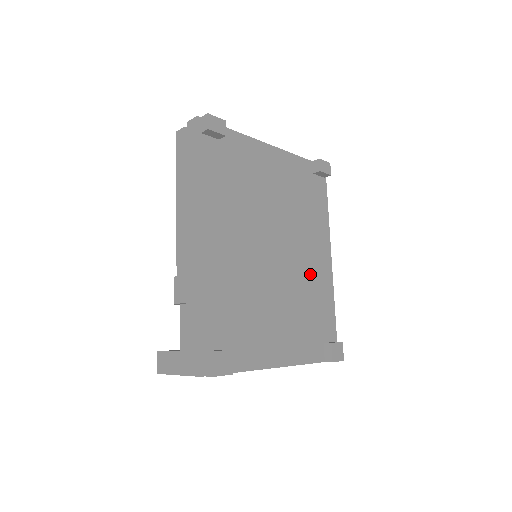
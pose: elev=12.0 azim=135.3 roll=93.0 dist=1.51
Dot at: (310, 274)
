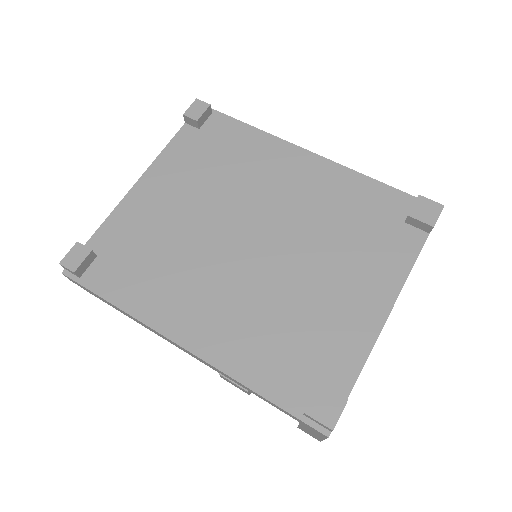
Dot at: (309, 198)
